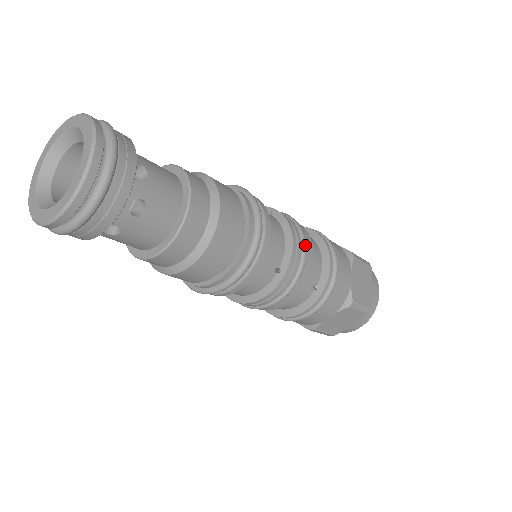
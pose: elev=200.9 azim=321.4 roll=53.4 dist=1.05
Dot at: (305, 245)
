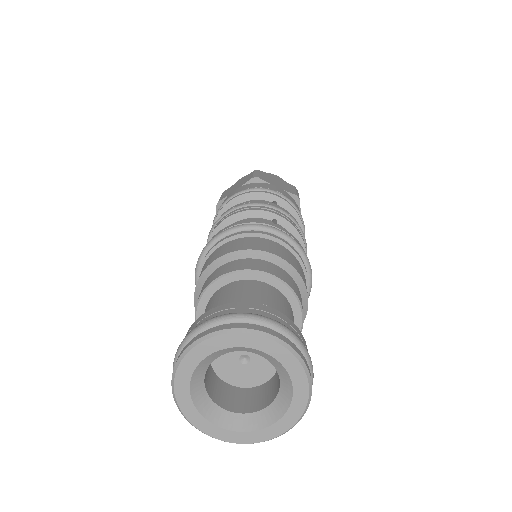
Dot at: occluded
